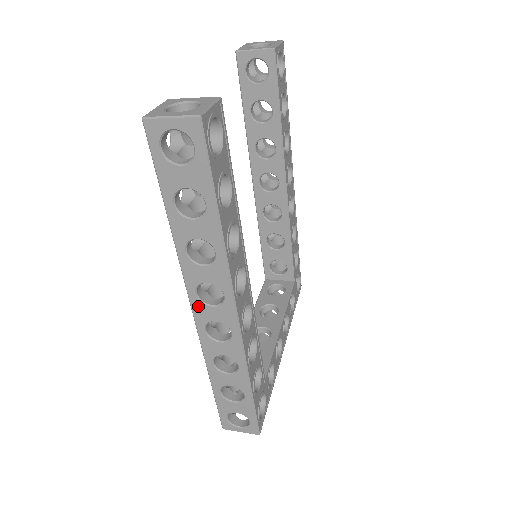
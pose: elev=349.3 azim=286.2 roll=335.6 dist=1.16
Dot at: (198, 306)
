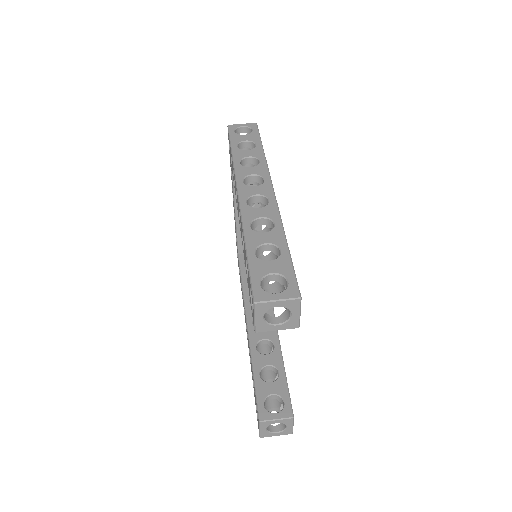
Dot at: occluded
